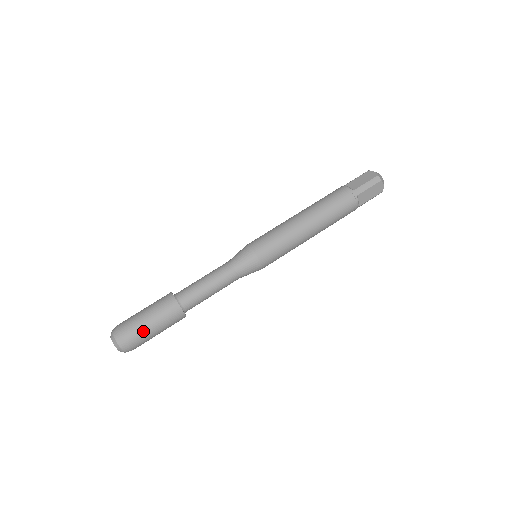
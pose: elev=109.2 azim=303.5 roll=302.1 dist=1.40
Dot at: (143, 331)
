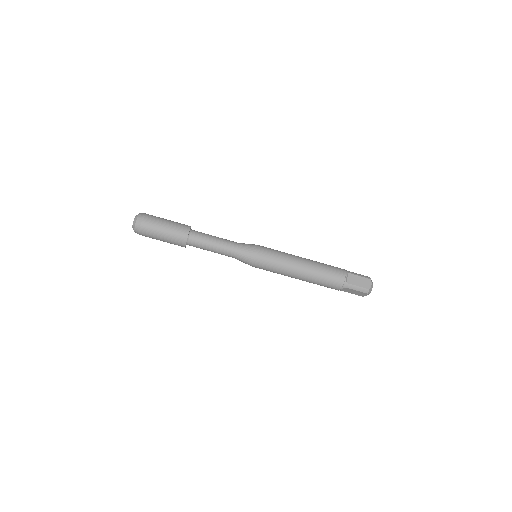
Dot at: (154, 235)
